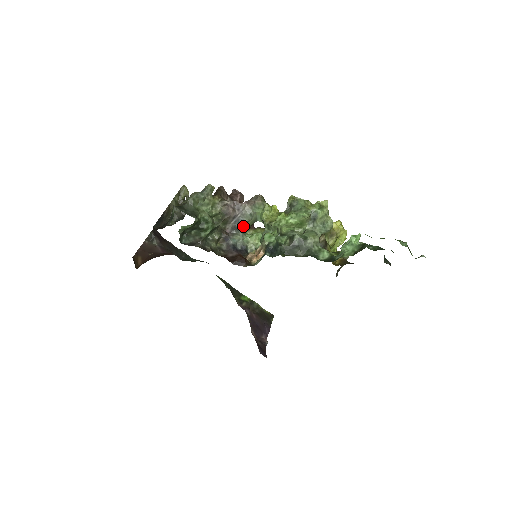
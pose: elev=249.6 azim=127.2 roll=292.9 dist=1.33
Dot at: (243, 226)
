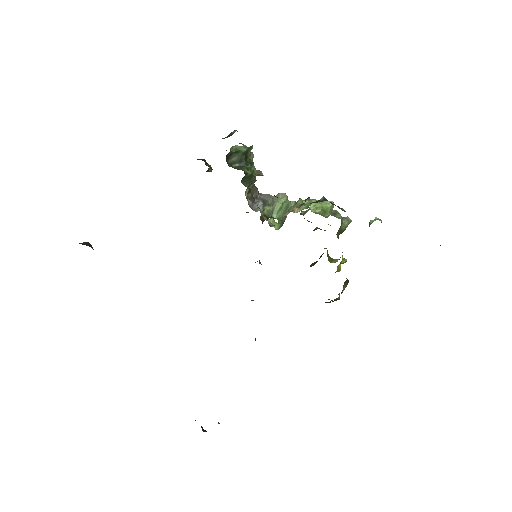
Dot at: (264, 206)
